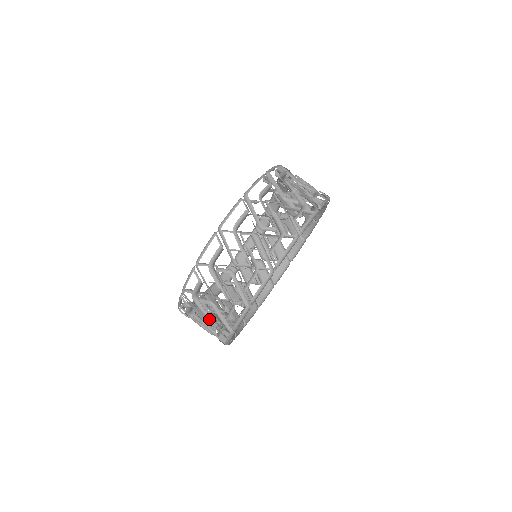
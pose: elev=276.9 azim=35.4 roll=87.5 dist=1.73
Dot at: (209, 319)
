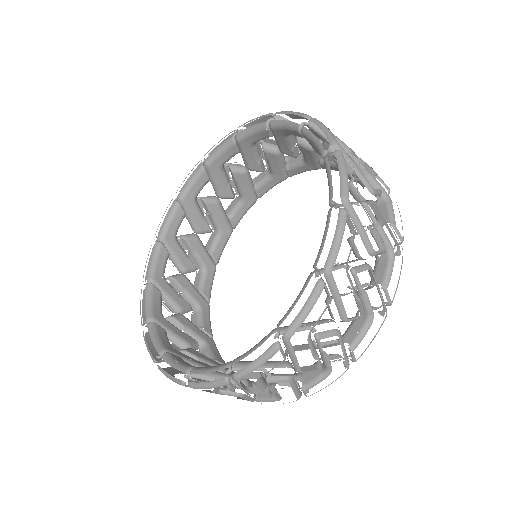
Dot at: occluded
